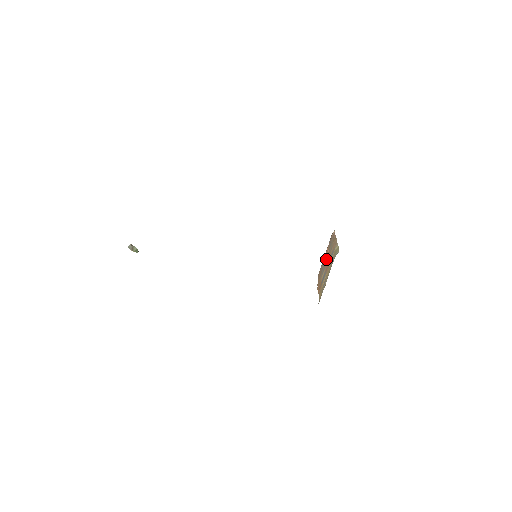
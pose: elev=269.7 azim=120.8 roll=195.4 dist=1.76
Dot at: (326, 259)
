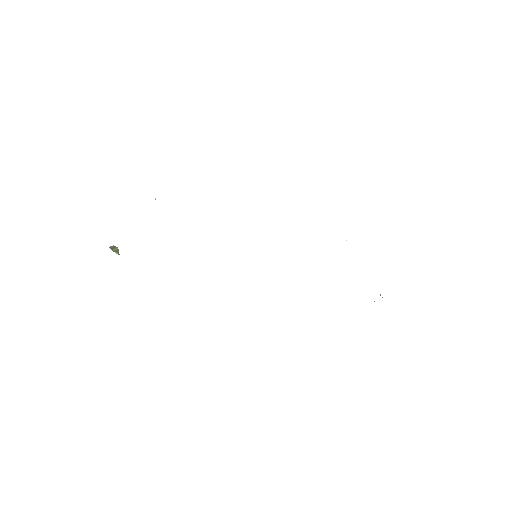
Dot at: occluded
